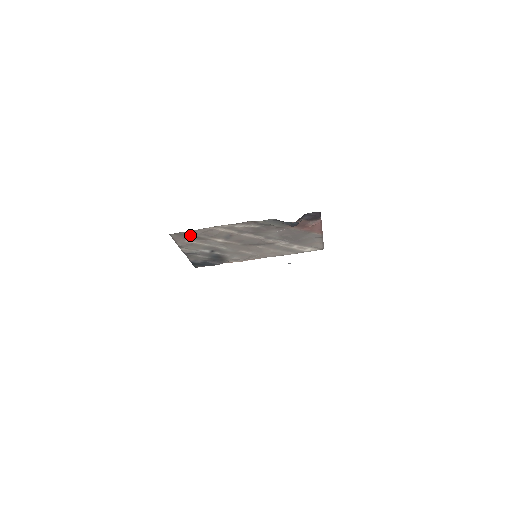
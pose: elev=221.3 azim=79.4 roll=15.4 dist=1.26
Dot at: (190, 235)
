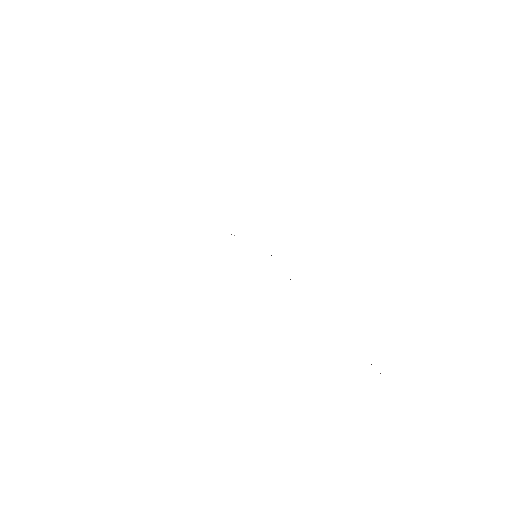
Dot at: occluded
